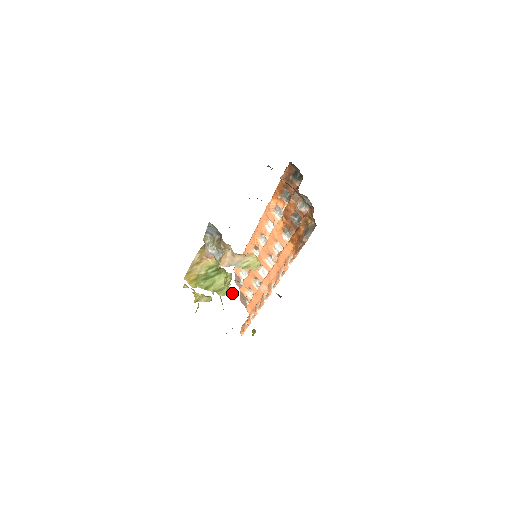
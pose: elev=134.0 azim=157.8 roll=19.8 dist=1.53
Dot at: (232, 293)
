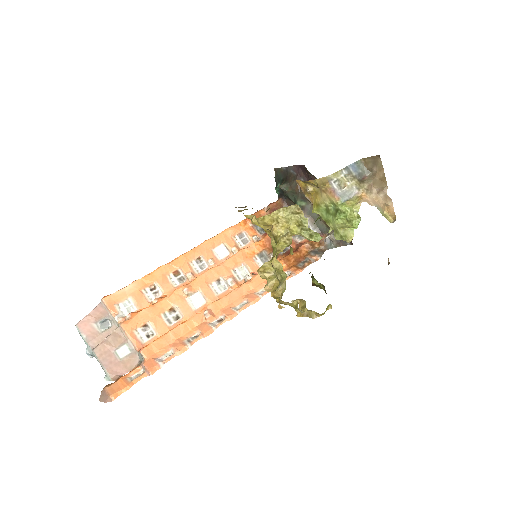
Dot at: (347, 241)
